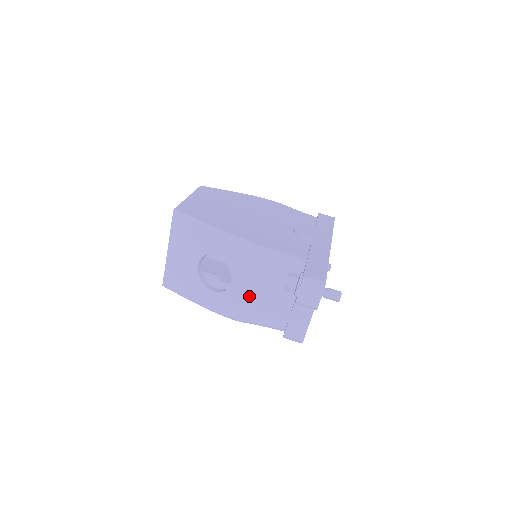
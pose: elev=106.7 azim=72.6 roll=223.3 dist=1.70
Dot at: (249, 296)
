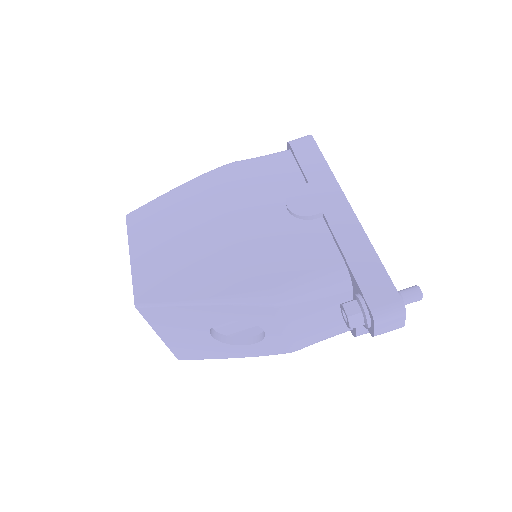
Dot at: (296, 333)
